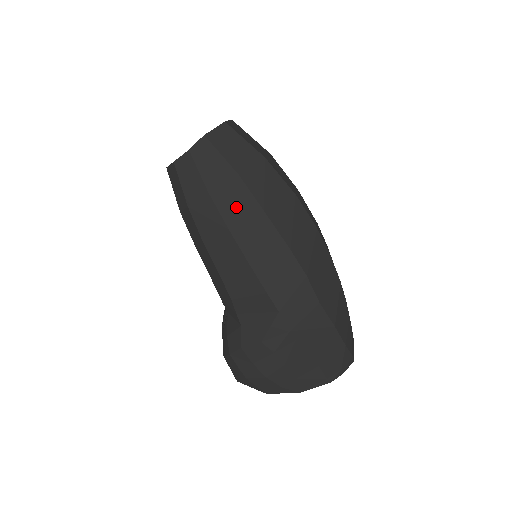
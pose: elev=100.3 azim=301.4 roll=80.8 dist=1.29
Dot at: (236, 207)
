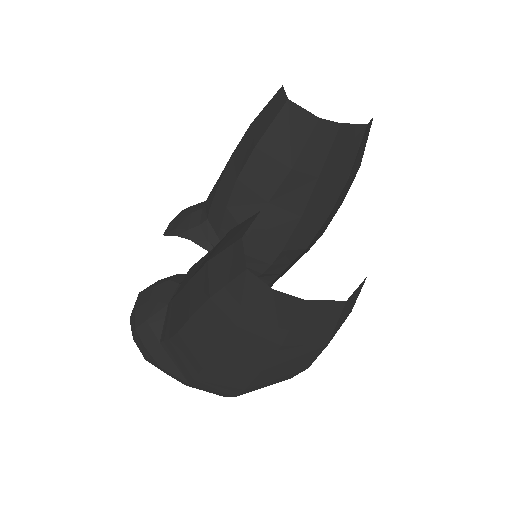
Dot at: (244, 352)
